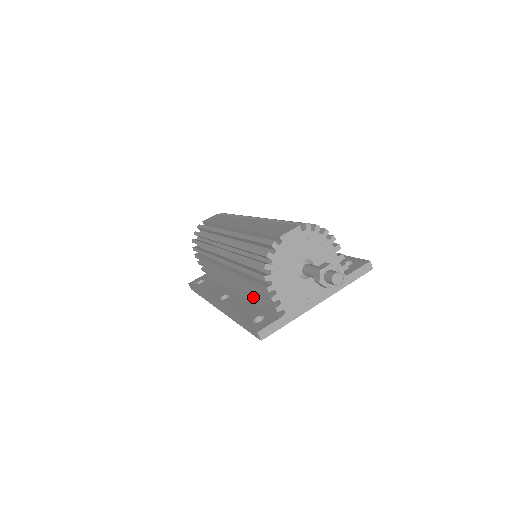
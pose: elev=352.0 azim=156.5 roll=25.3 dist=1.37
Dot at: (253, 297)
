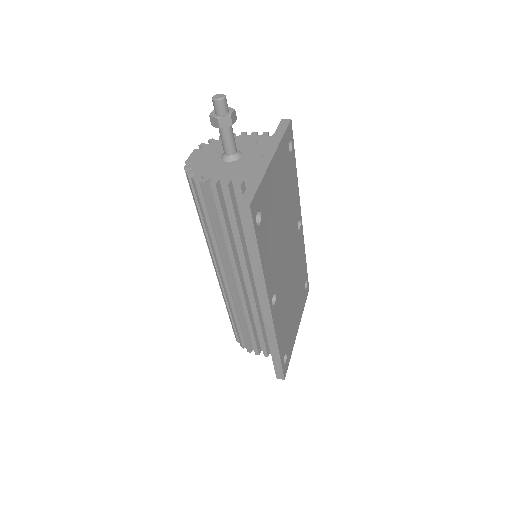
Dot at: occluded
